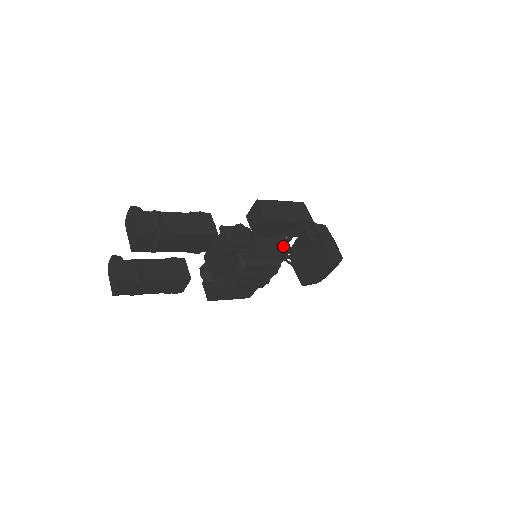
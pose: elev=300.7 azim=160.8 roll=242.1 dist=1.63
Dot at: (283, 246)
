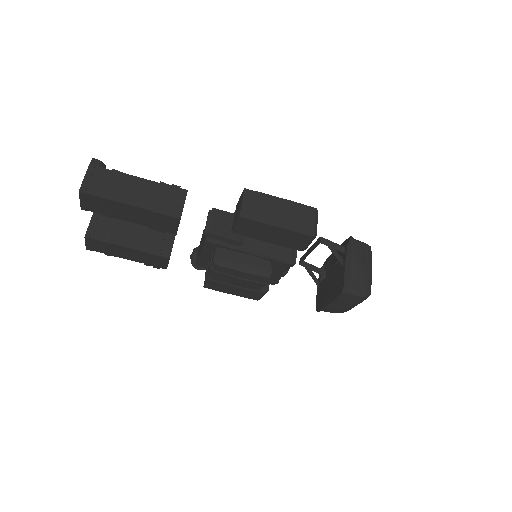
Dot at: (285, 255)
